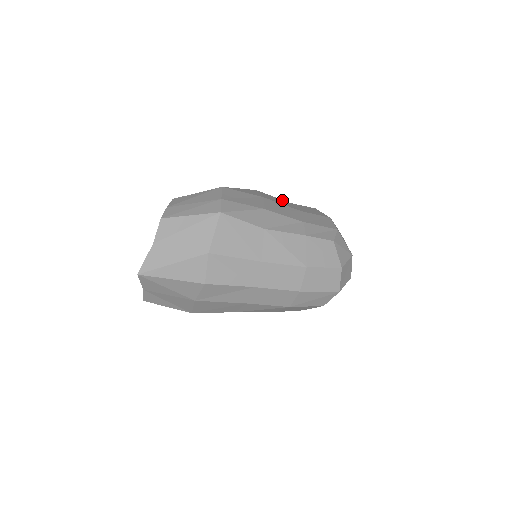
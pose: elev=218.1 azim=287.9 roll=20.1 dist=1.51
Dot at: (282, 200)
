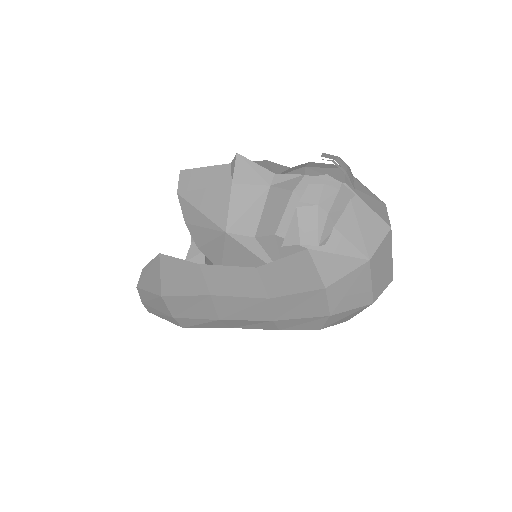
Dot at: (240, 271)
